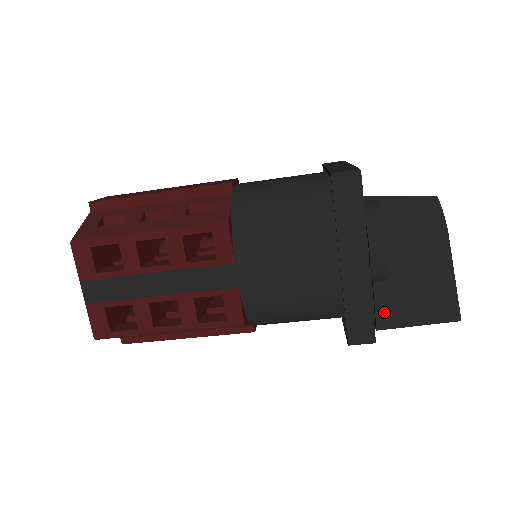
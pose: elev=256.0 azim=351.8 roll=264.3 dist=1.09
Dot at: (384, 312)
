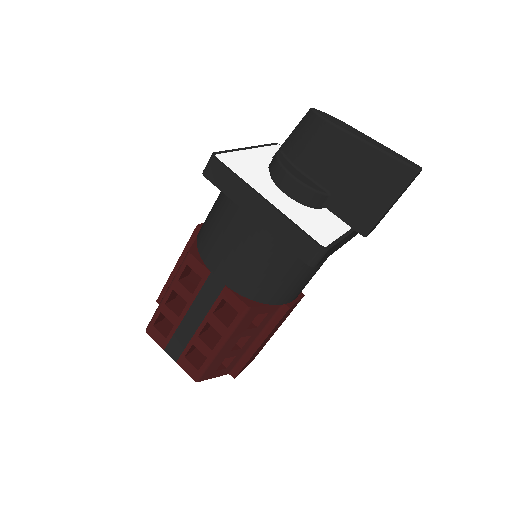
Dot at: (354, 219)
